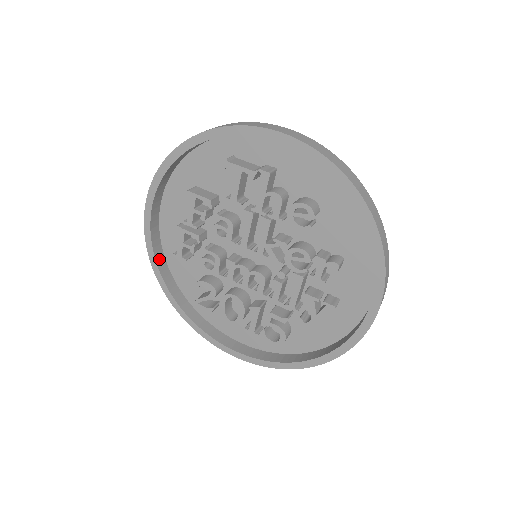
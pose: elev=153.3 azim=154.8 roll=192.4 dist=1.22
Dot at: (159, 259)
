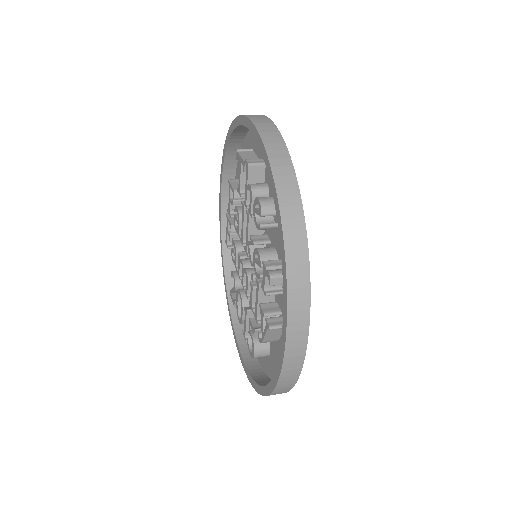
Dot at: occluded
